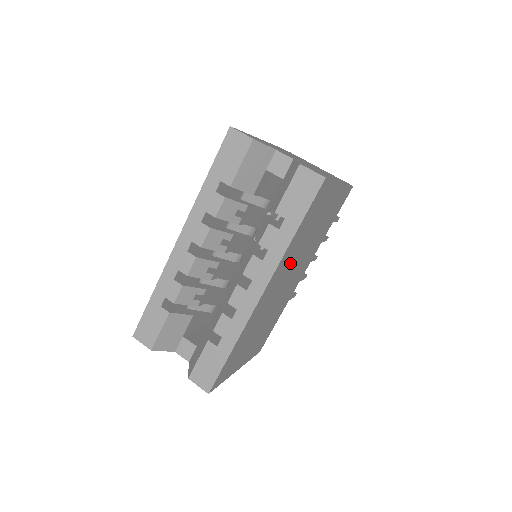
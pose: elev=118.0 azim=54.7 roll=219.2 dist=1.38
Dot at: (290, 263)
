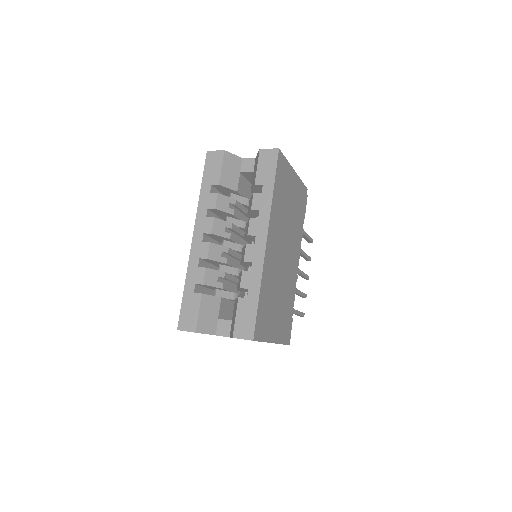
Dot at: (280, 228)
